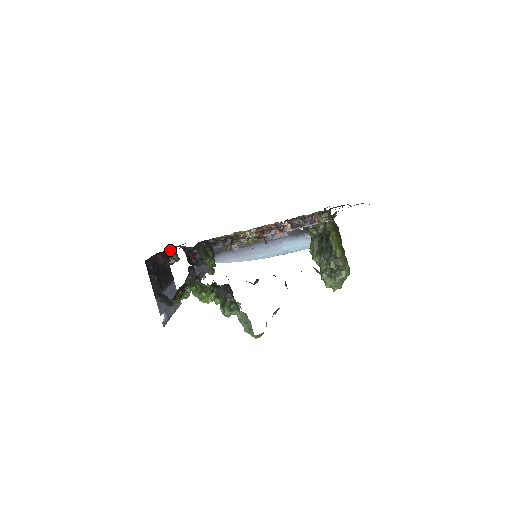
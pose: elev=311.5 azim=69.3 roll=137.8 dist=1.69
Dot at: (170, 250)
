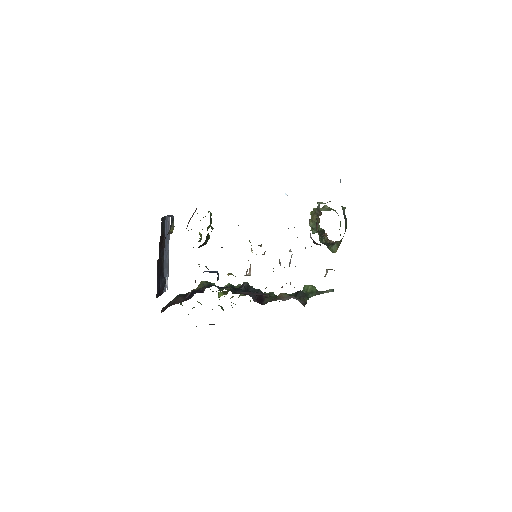
Dot at: occluded
